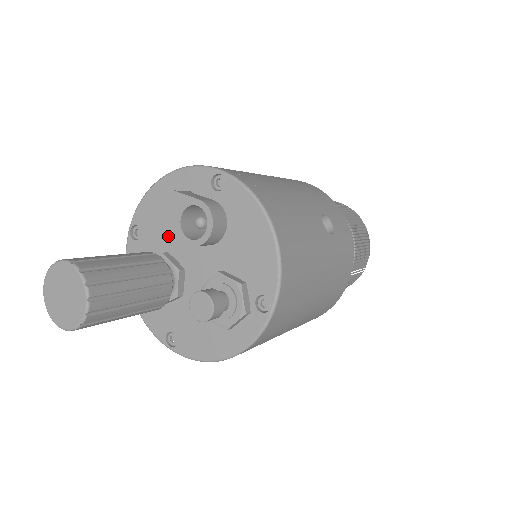
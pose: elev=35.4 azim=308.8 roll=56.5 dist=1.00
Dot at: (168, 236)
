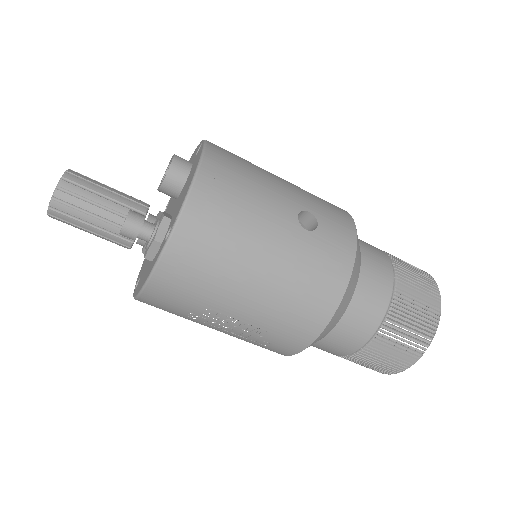
Dot at: (157, 189)
